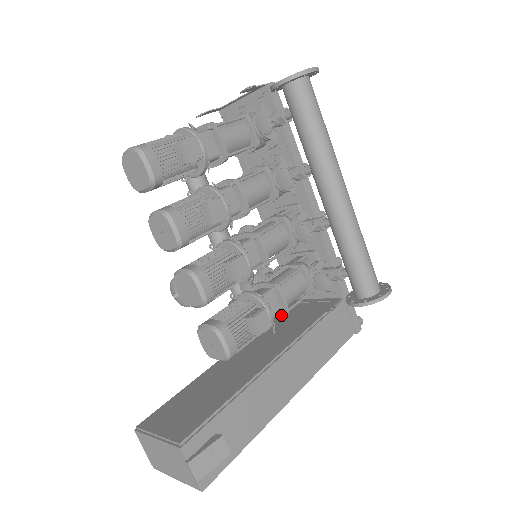
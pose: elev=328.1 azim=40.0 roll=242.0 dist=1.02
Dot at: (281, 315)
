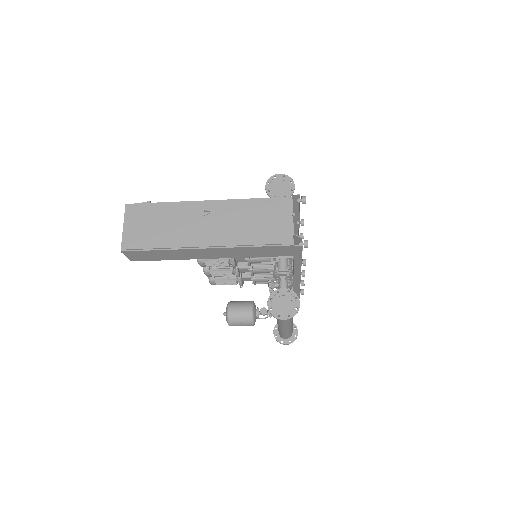
Dot at: occluded
